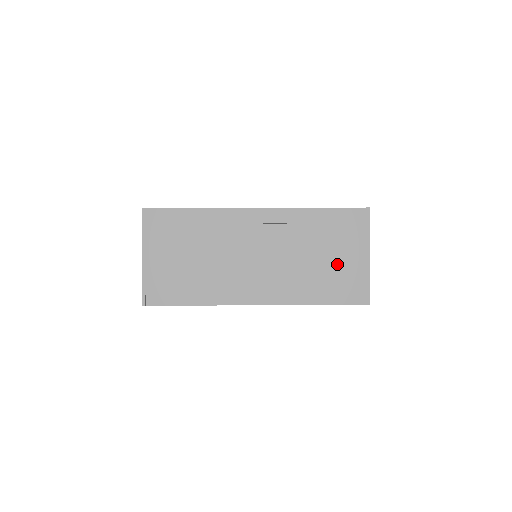
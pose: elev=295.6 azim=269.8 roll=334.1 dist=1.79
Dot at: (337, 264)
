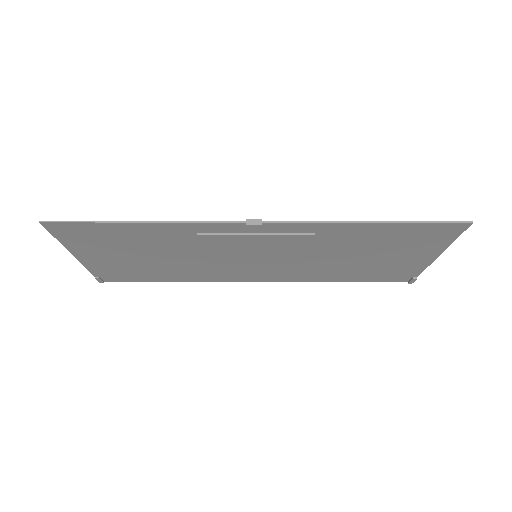
Dot at: (382, 262)
